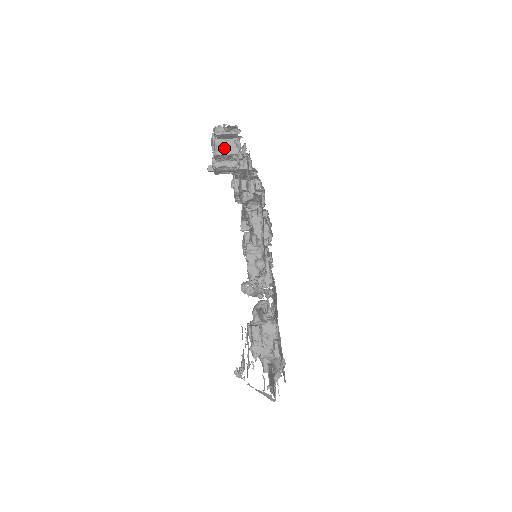
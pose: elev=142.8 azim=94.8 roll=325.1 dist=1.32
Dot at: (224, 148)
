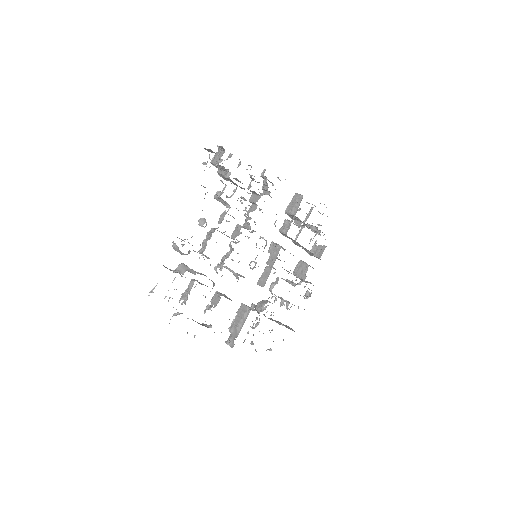
Dot at: (215, 160)
